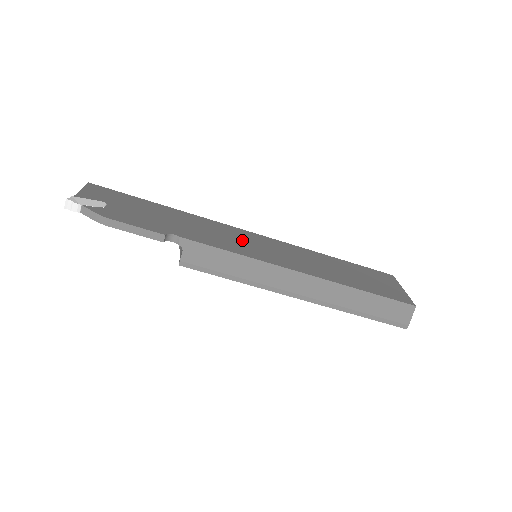
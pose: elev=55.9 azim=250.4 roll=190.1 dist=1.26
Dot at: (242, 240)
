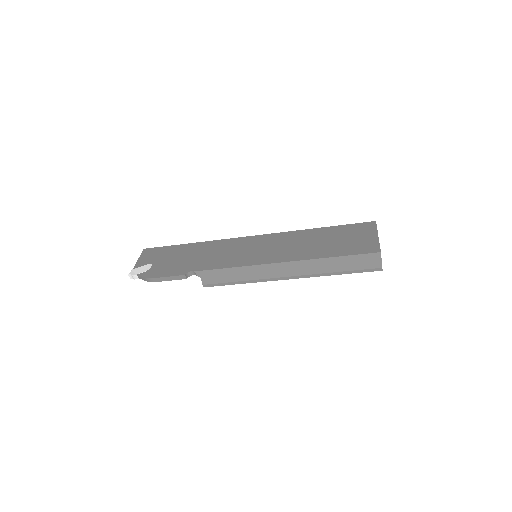
Dot at: (241, 250)
